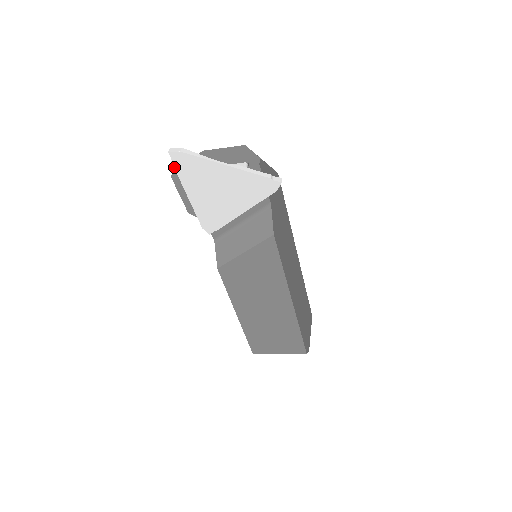
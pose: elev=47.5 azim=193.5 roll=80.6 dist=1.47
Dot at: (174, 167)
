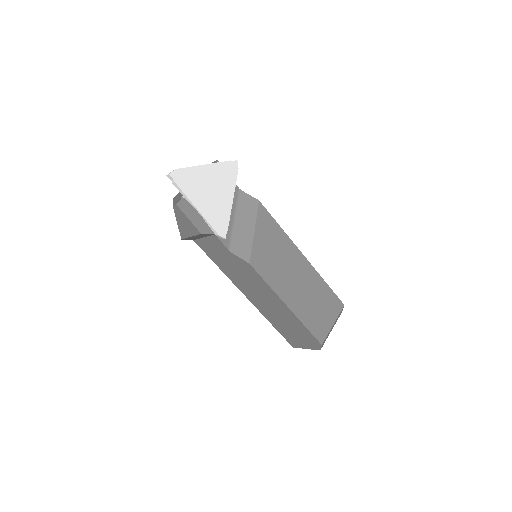
Dot at: (178, 186)
